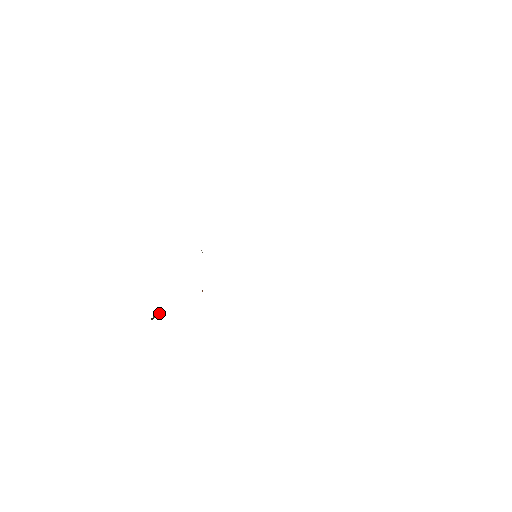
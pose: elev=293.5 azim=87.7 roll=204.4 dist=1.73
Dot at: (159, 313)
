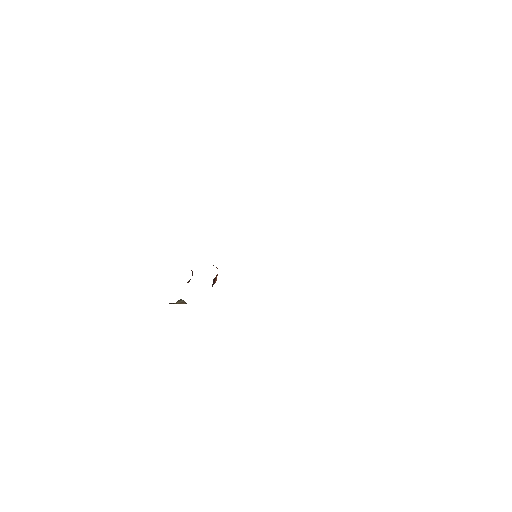
Dot at: (183, 300)
